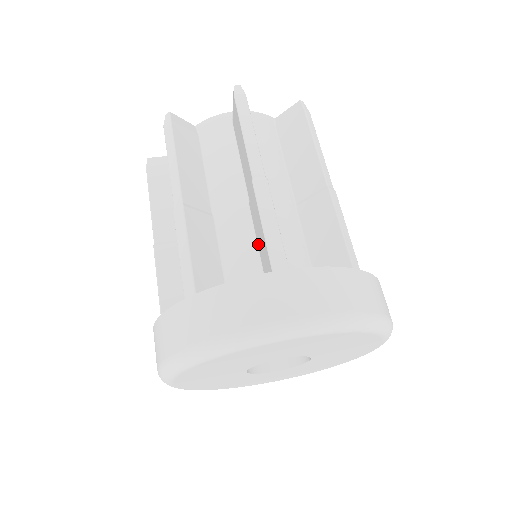
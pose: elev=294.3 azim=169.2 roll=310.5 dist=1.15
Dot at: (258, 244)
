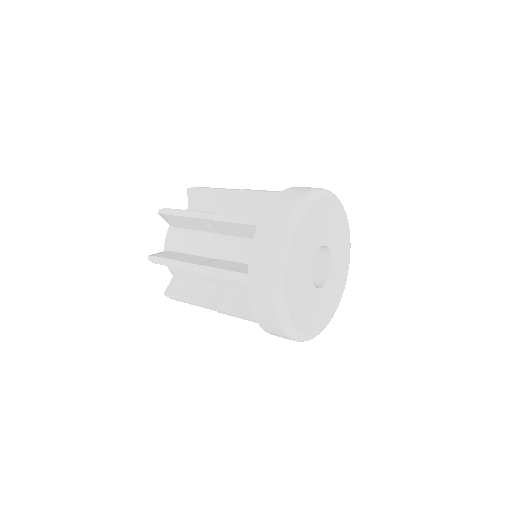
Dot at: occluded
